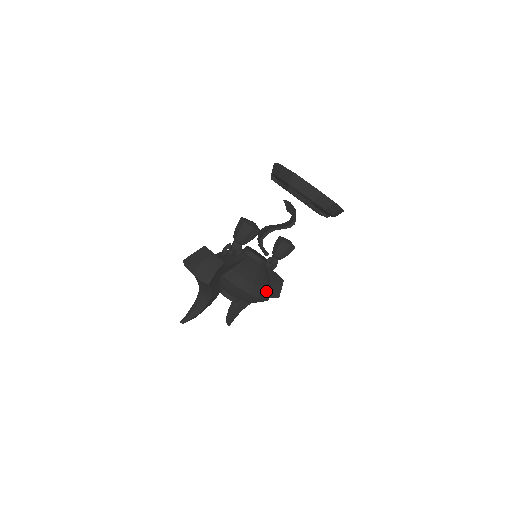
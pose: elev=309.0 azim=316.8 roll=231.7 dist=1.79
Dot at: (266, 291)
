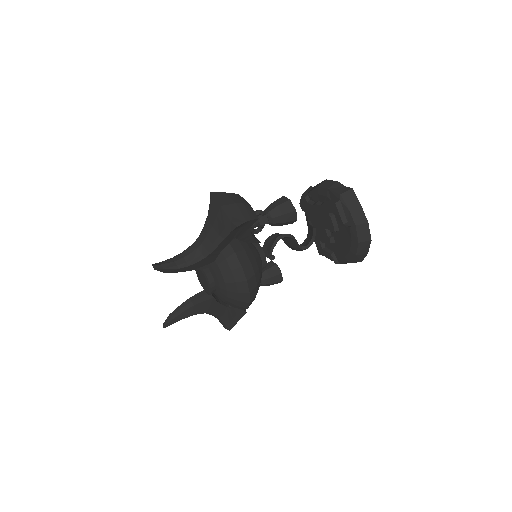
Dot at: (256, 294)
